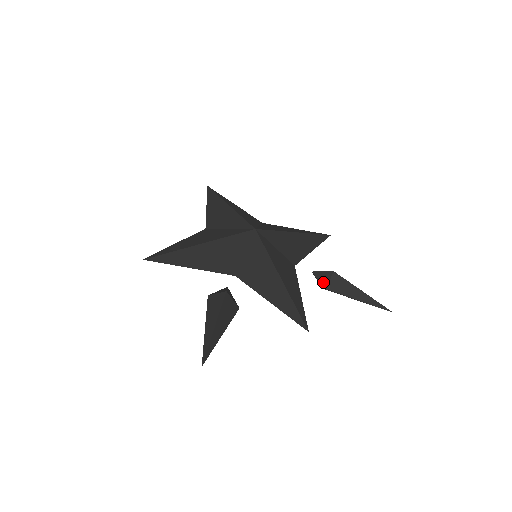
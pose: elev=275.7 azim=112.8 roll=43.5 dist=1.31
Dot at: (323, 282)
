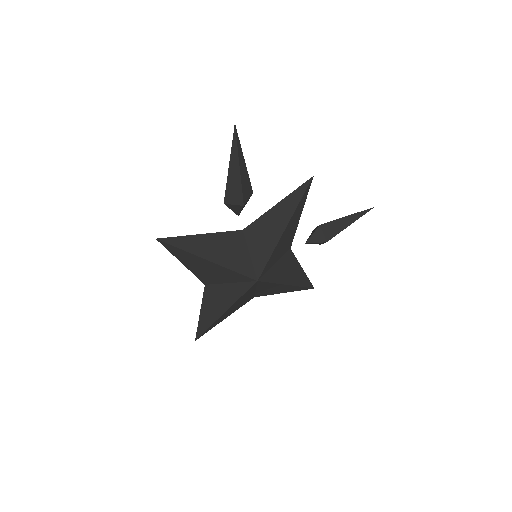
Dot at: (315, 230)
